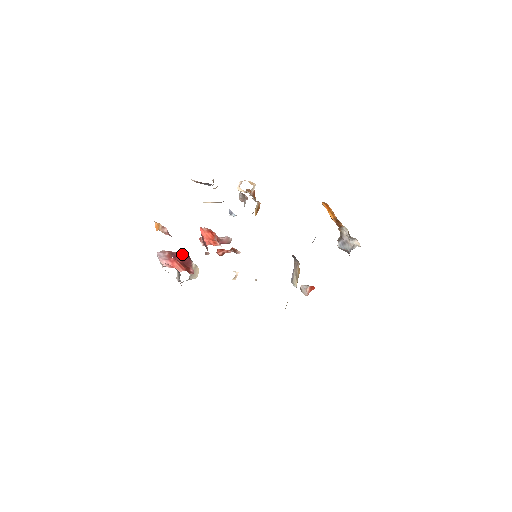
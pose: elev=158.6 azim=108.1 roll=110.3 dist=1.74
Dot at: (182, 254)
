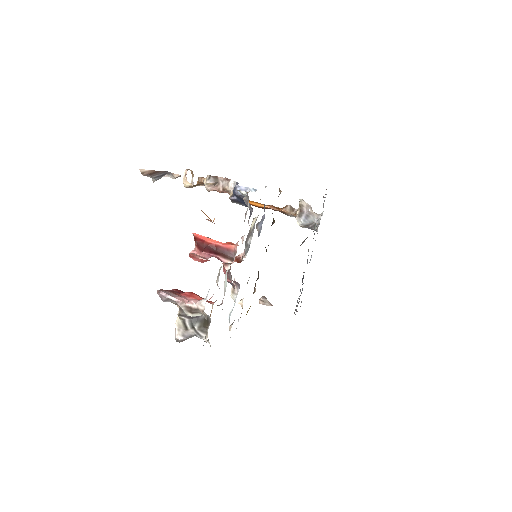
Dot at: (176, 290)
